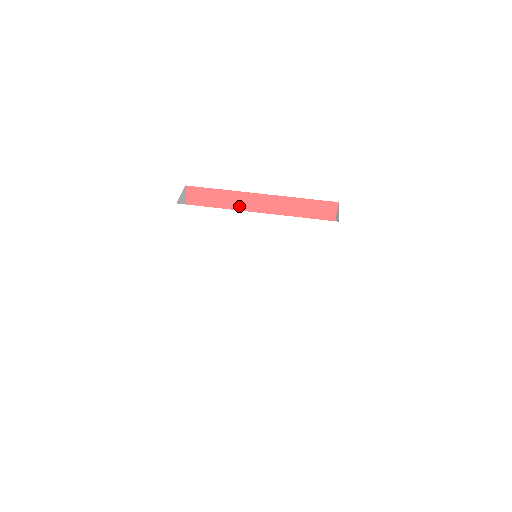
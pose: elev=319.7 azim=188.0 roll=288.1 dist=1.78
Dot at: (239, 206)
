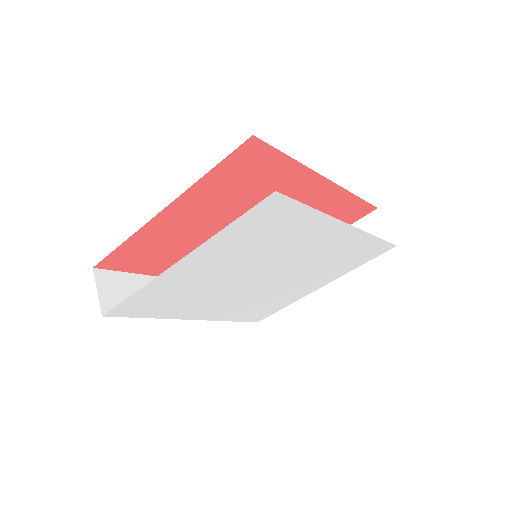
Dot at: (287, 186)
